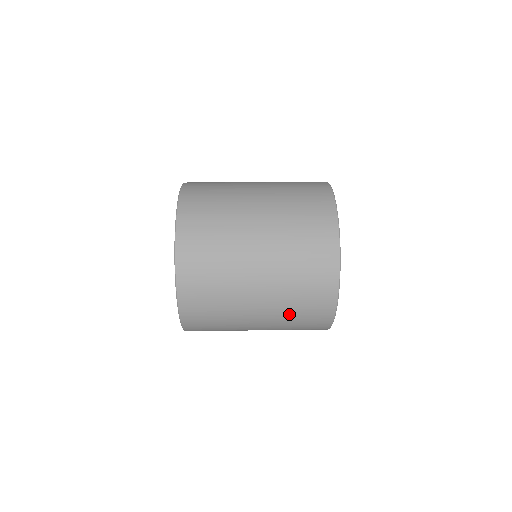
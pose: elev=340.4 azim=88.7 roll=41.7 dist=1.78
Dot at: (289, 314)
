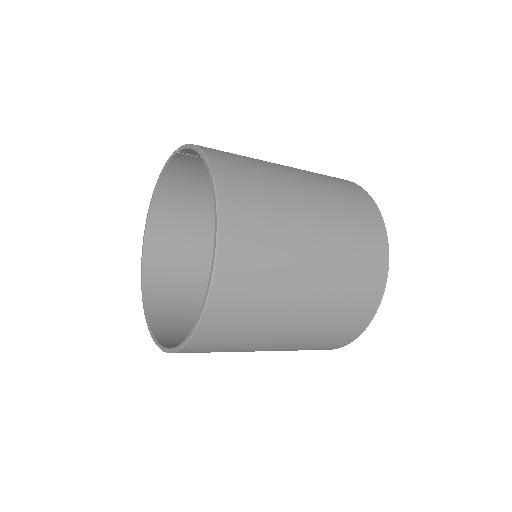
Dot at: (298, 349)
